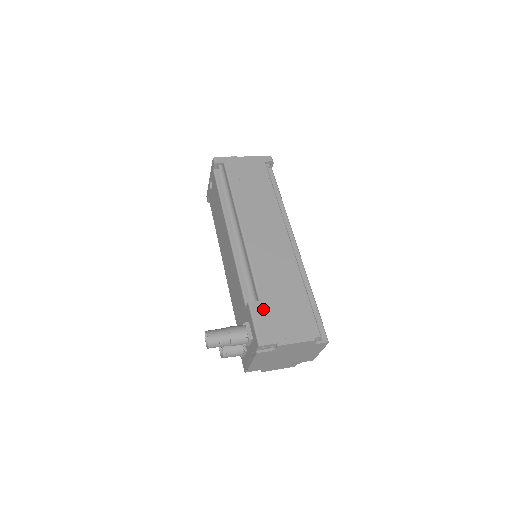
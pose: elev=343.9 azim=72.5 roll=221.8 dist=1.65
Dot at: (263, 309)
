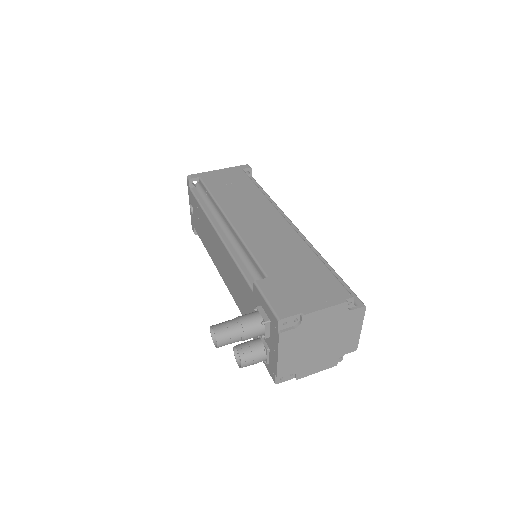
Dot at: (273, 284)
